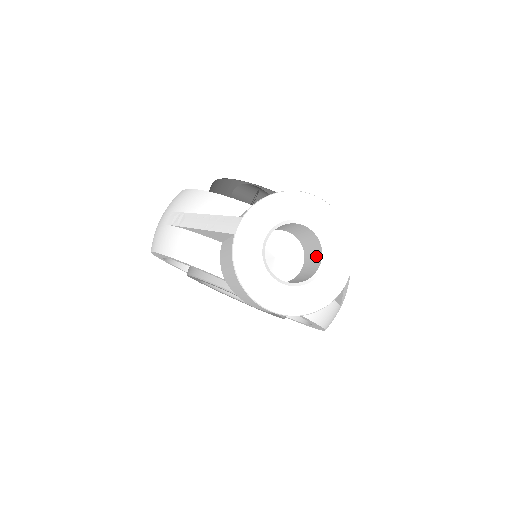
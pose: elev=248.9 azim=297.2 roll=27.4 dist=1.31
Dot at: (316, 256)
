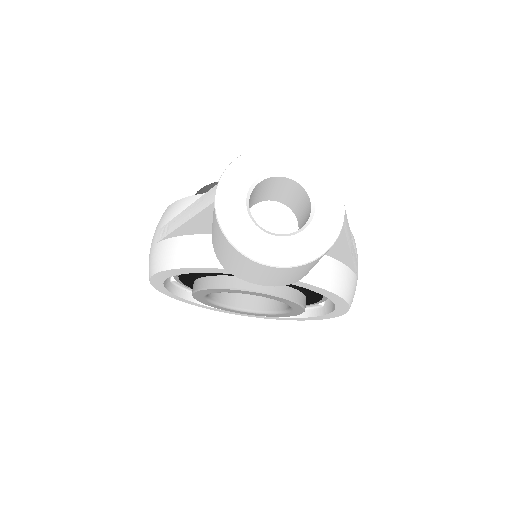
Dot at: (305, 207)
